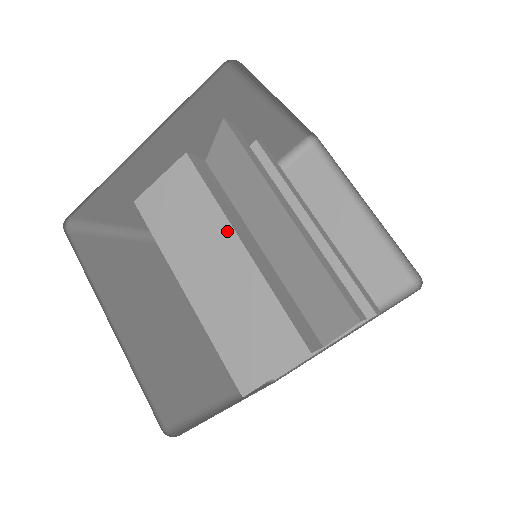
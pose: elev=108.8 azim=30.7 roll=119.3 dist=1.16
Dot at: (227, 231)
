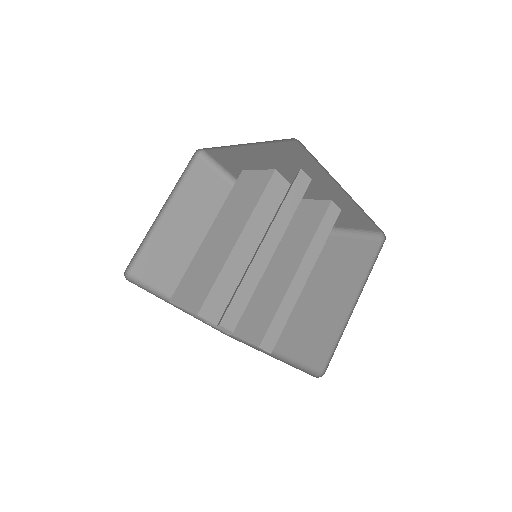
Dot at: (242, 225)
